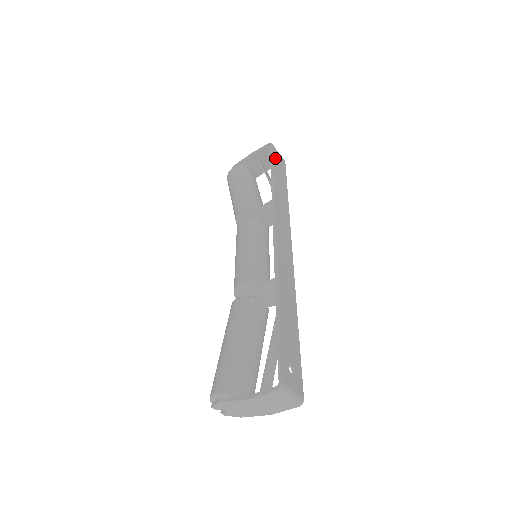
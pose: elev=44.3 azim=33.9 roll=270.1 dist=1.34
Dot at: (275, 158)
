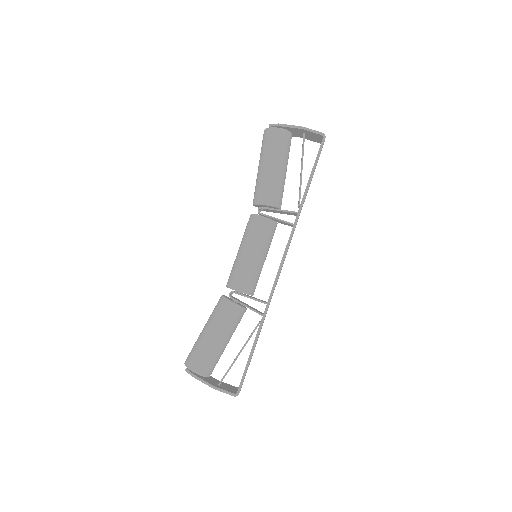
Dot at: occluded
